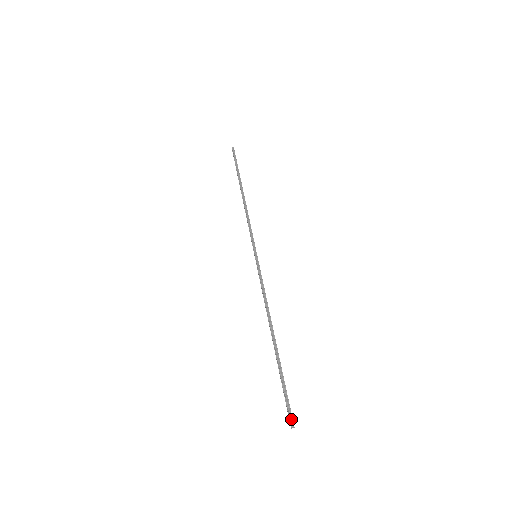
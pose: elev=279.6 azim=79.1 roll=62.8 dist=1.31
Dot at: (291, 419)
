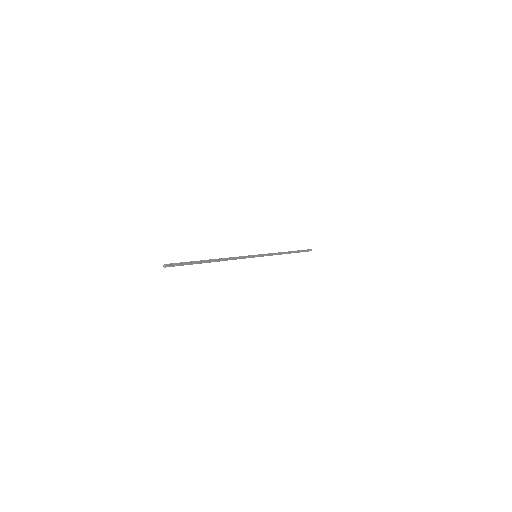
Dot at: (169, 264)
